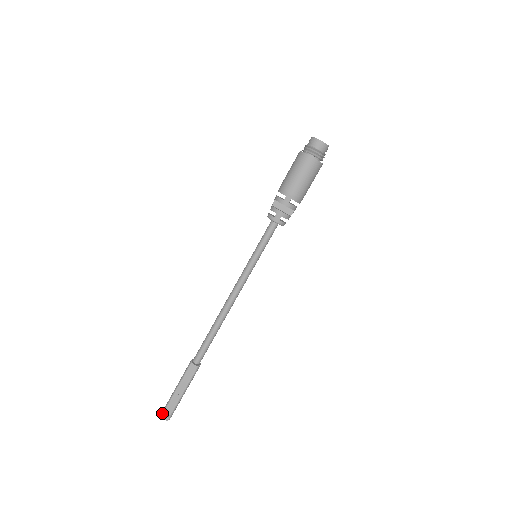
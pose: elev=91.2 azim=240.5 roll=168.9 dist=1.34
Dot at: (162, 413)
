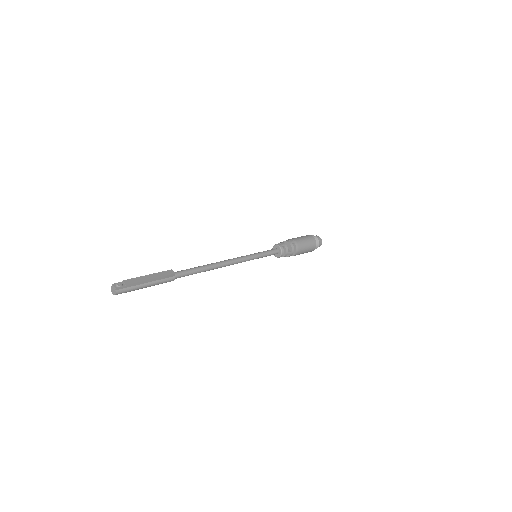
Dot at: (114, 284)
